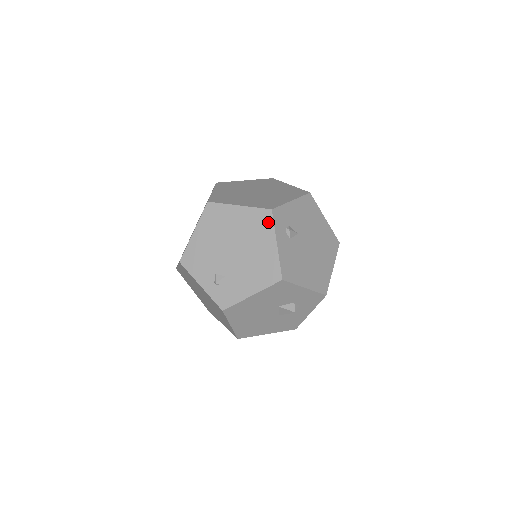
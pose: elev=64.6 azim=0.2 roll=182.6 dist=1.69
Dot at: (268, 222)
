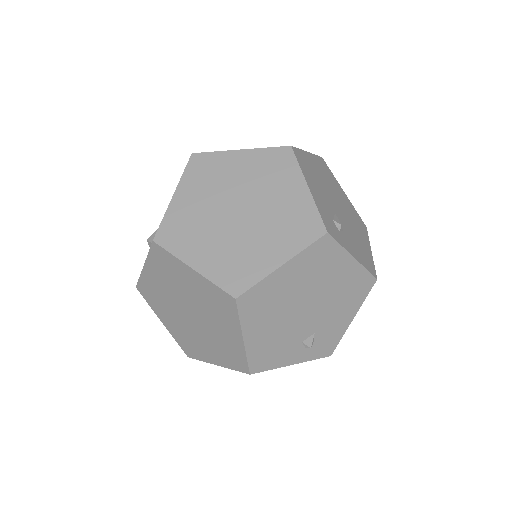
Dot at: (331, 248)
